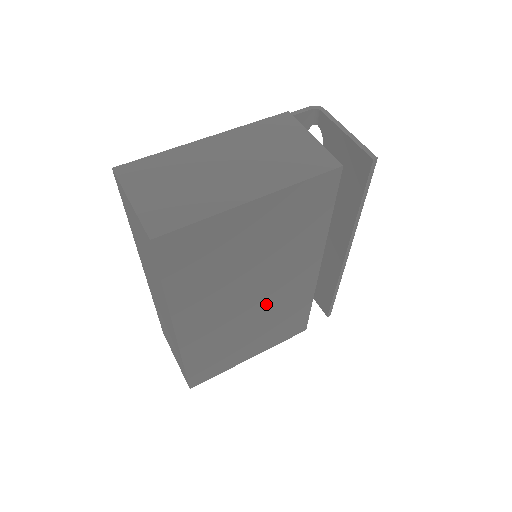
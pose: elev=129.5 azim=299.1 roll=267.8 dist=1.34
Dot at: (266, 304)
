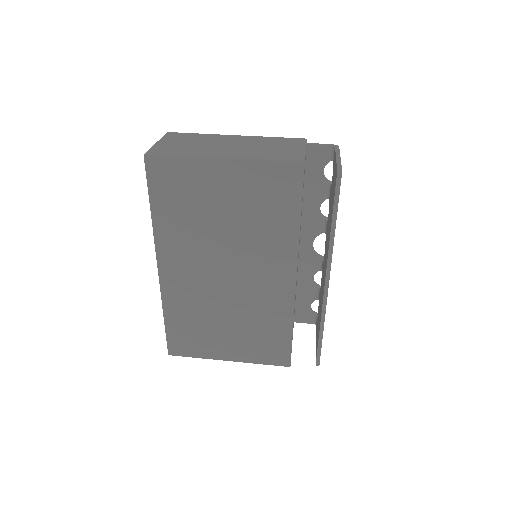
Dot at: (241, 292)
